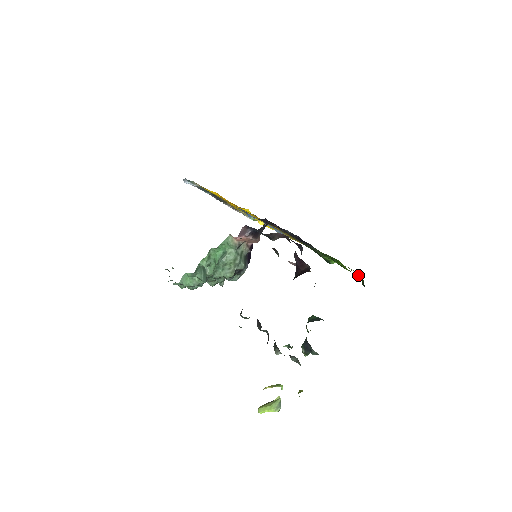
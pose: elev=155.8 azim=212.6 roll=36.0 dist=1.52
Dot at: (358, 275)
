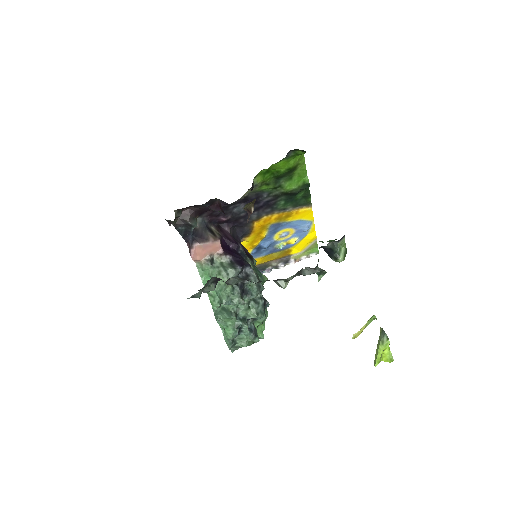
Dot at: (297, 154)
